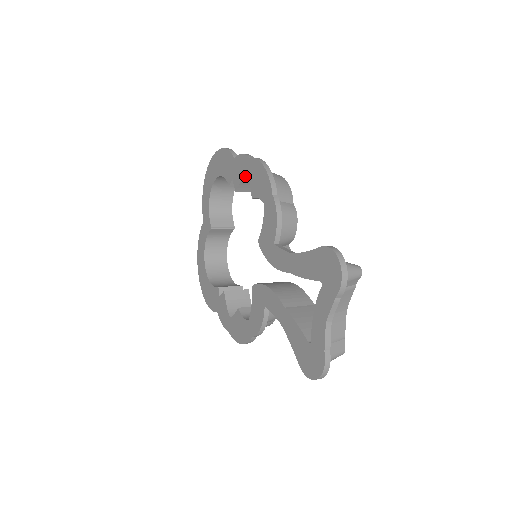
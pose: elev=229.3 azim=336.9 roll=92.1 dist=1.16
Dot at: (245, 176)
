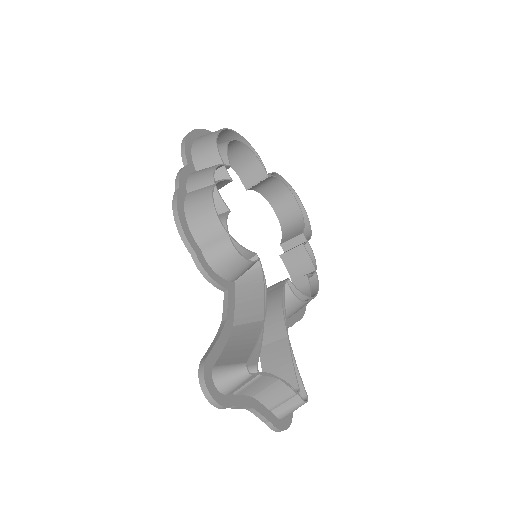
Dot at: occluded
